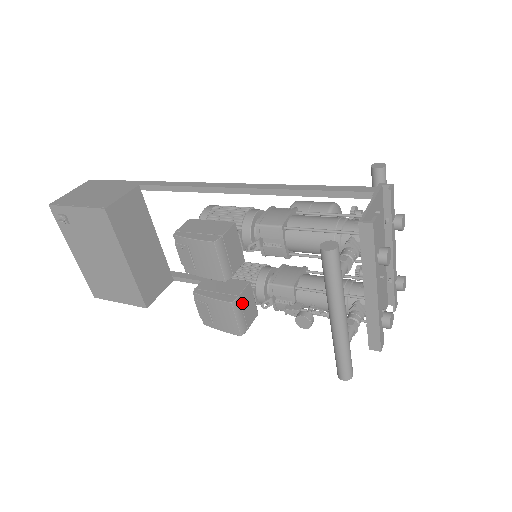
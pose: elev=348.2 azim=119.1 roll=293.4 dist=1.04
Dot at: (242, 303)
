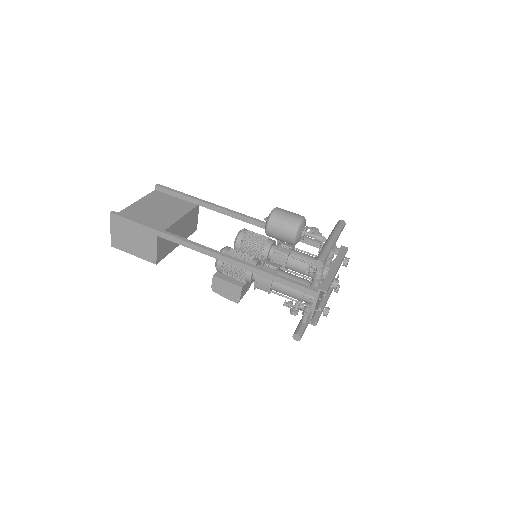
Dot at: occluded
